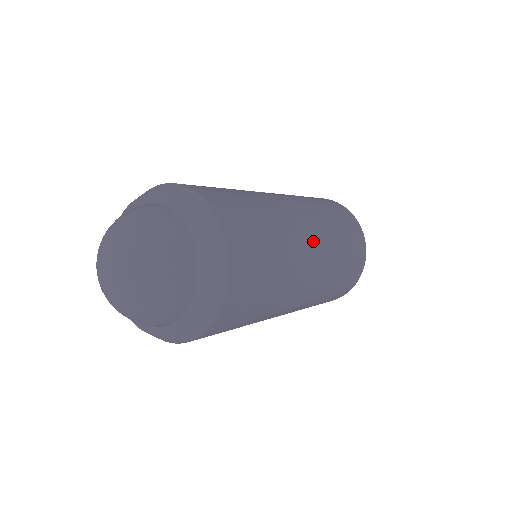
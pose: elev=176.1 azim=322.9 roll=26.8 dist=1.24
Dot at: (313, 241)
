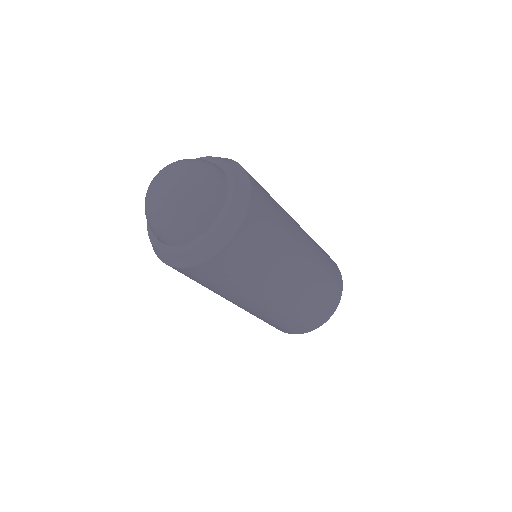
Dot at: (305, 255)
